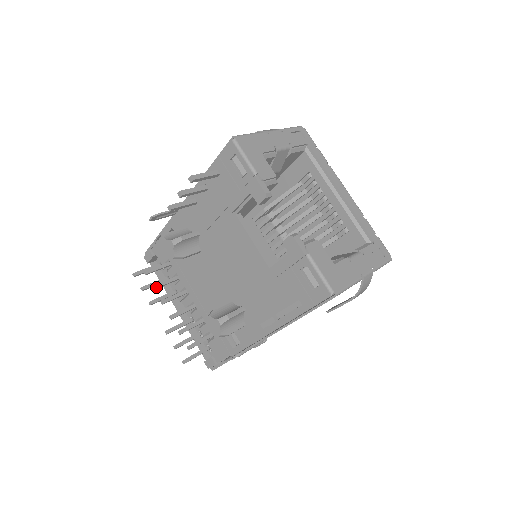
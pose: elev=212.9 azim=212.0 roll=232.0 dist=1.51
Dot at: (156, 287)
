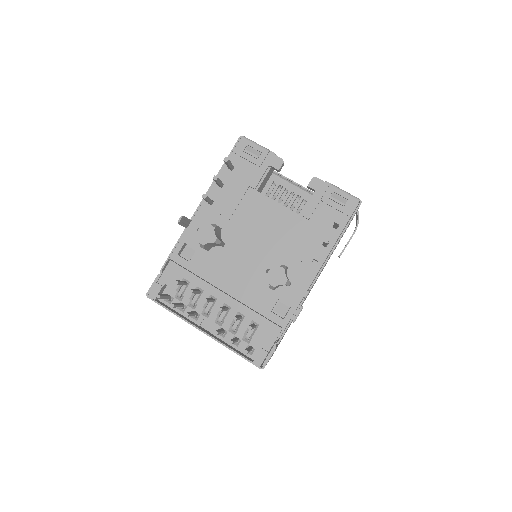
Dot at: (193, 290)
